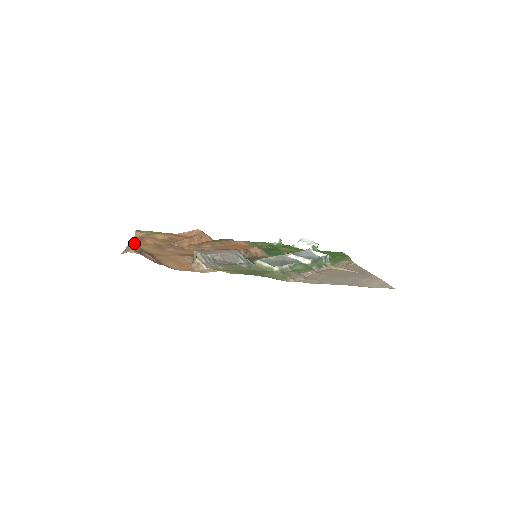
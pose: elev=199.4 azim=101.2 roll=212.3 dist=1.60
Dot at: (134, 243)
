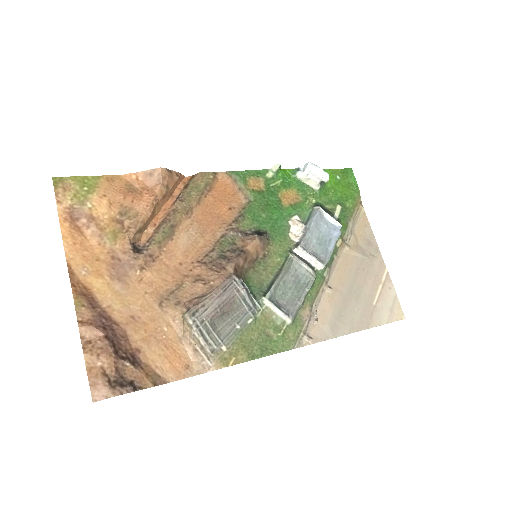
Dot at: (72, 263)
